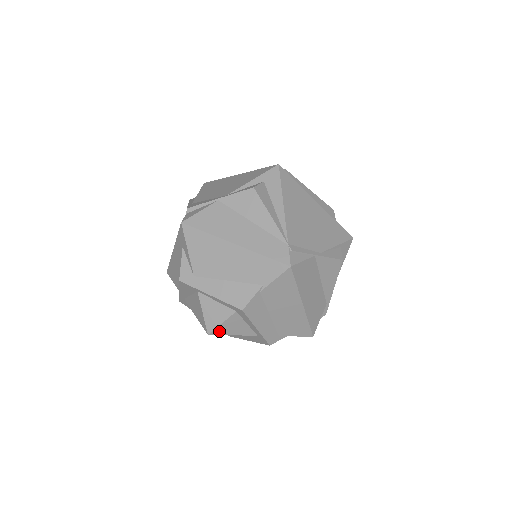
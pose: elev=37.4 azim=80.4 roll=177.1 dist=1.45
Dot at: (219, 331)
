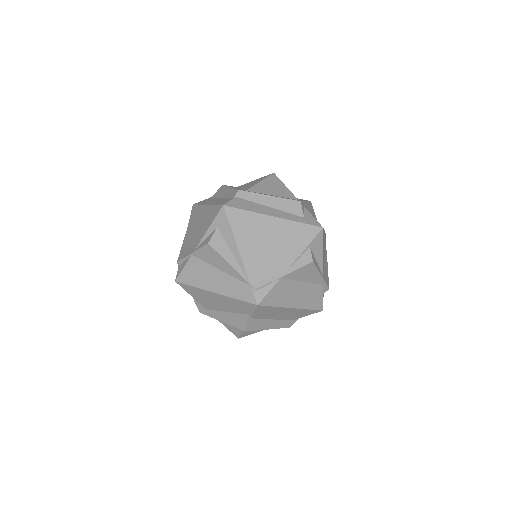
Dot at: (244, 335)
